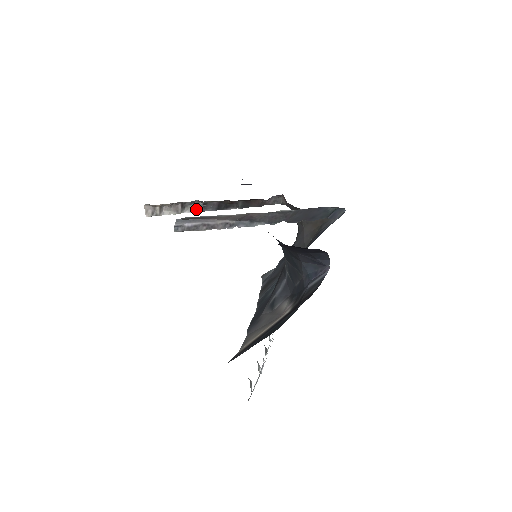
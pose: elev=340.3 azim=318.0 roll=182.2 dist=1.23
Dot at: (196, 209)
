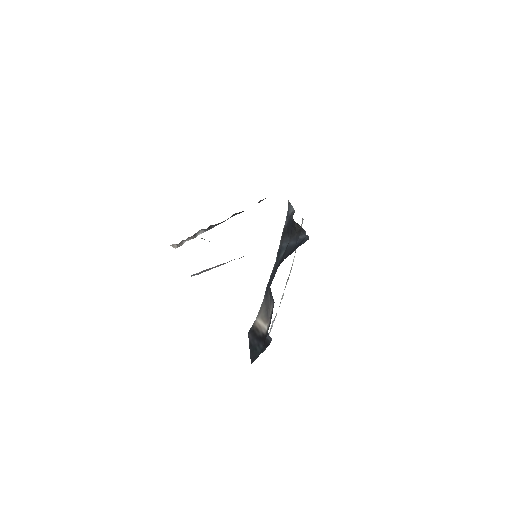
Dot at: (205, 230)
